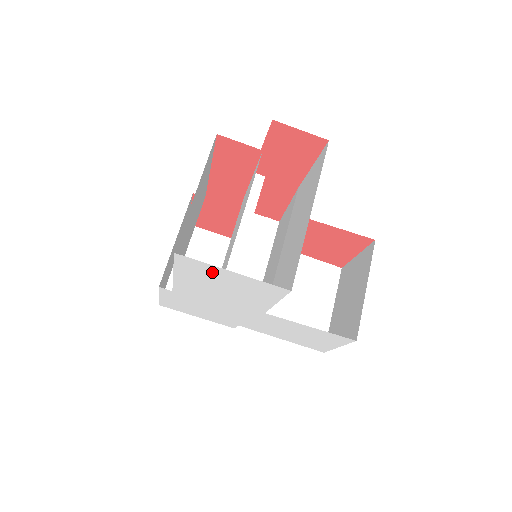
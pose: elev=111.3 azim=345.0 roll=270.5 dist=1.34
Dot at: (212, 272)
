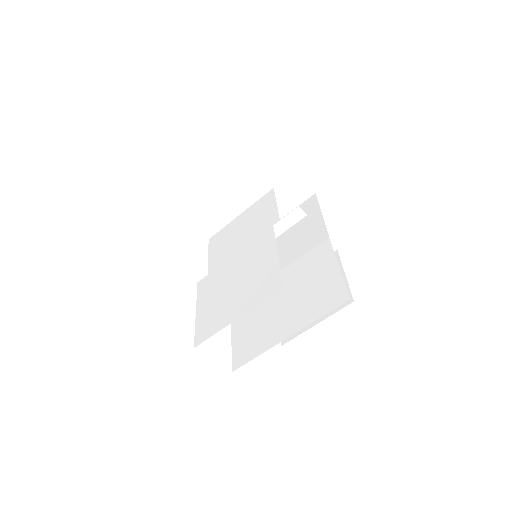
Dot at: occluded
